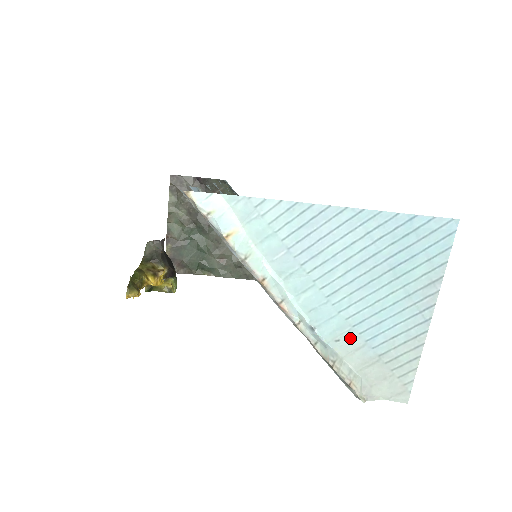
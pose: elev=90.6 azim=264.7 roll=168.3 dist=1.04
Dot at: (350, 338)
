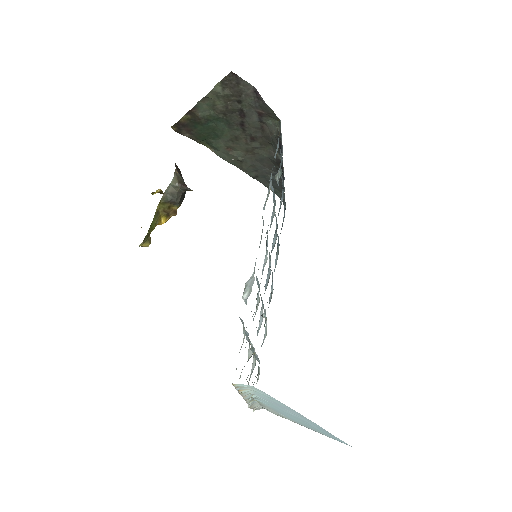
Dot at: (269, 407)
